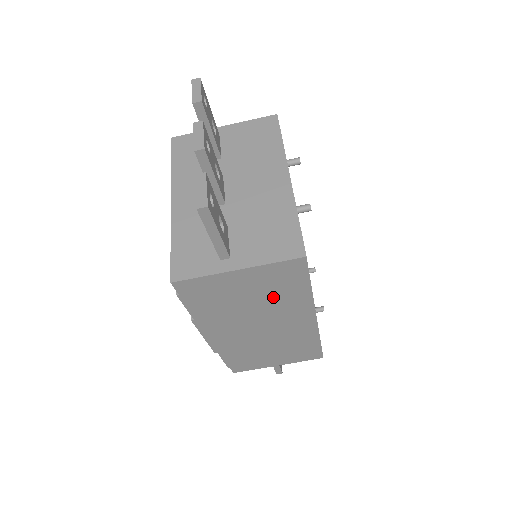
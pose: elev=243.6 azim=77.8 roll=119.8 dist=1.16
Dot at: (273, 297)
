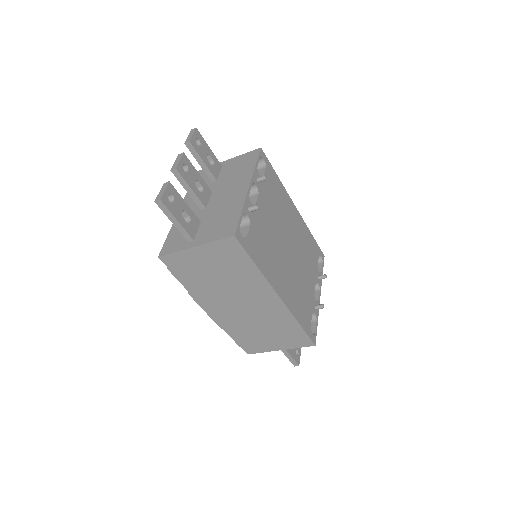
Dot at: (233, 273)
